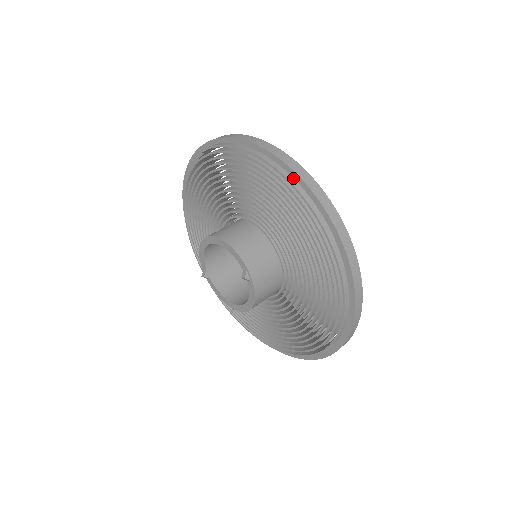
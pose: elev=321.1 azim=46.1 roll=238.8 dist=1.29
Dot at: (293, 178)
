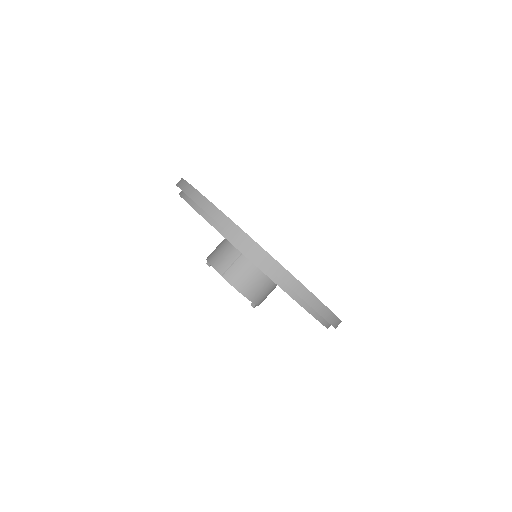
Dot at: (314, 310)
